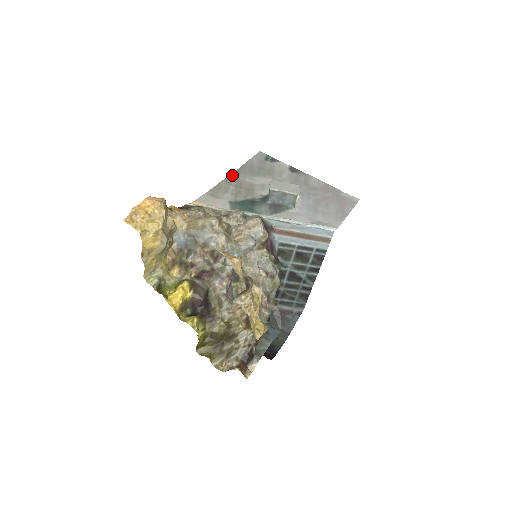
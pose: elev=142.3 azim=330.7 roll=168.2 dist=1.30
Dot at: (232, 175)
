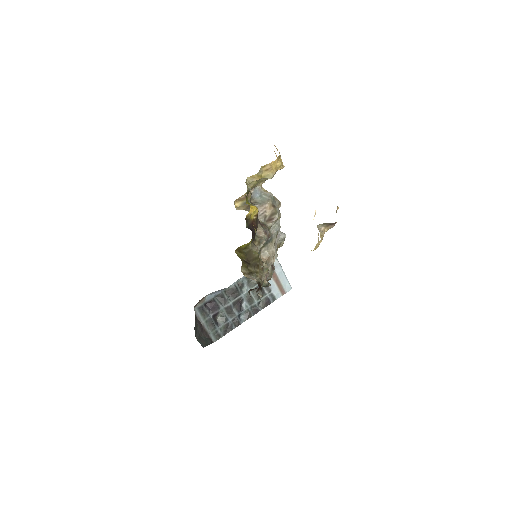
Dot at: occluded
